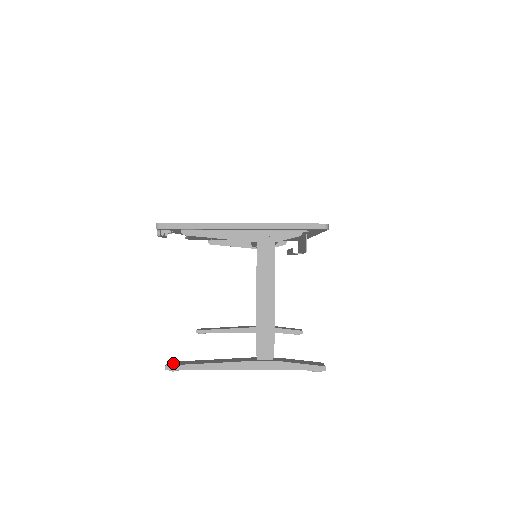
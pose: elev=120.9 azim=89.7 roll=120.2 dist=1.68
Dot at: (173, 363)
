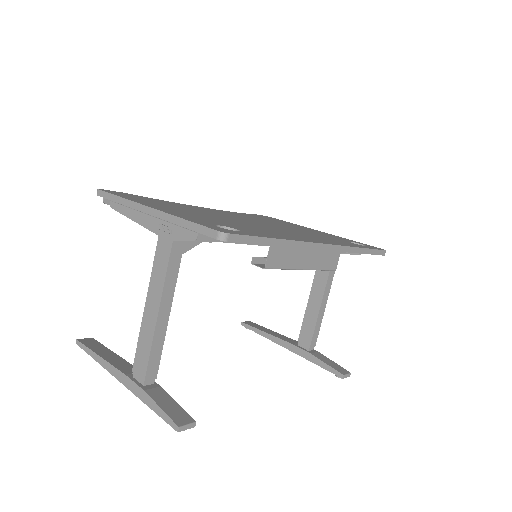
Dot at: (87, 340)
